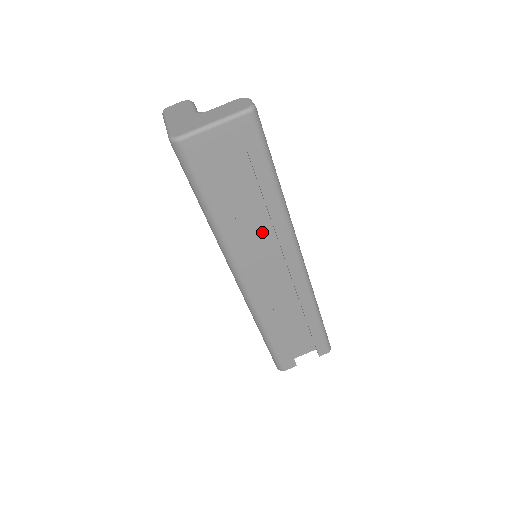
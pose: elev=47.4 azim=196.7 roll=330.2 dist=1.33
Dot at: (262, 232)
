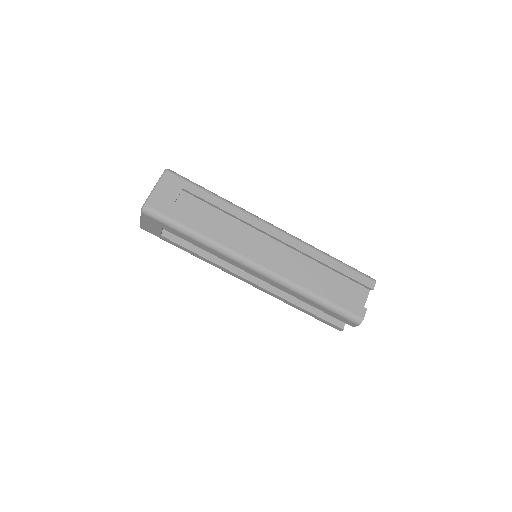
Dot at: (238, 230)
